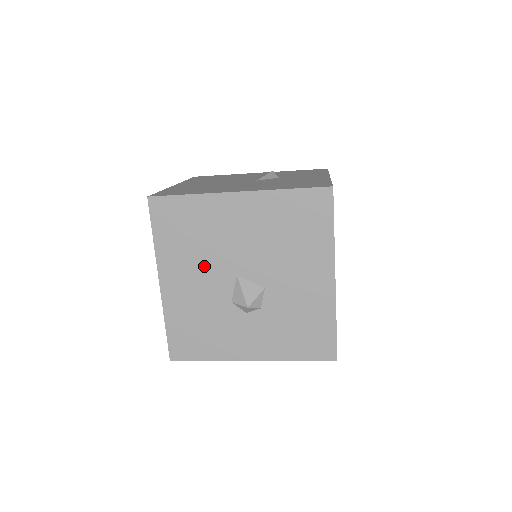
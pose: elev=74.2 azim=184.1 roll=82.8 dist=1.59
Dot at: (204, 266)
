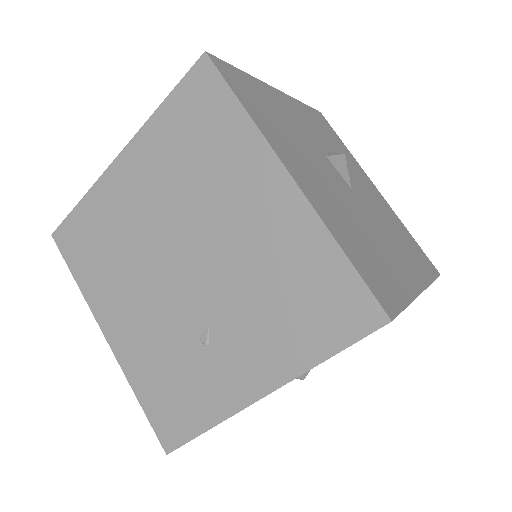
Dot at: occluded
